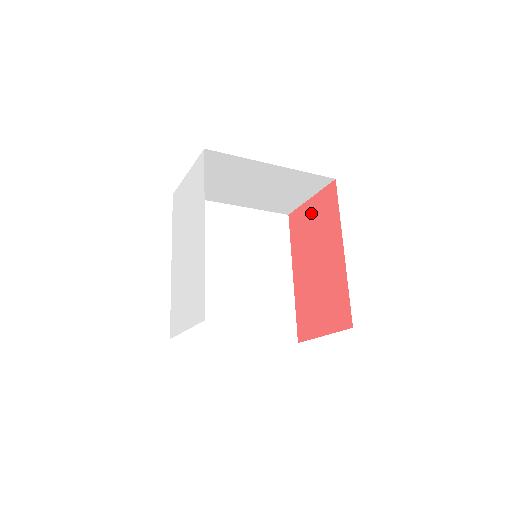
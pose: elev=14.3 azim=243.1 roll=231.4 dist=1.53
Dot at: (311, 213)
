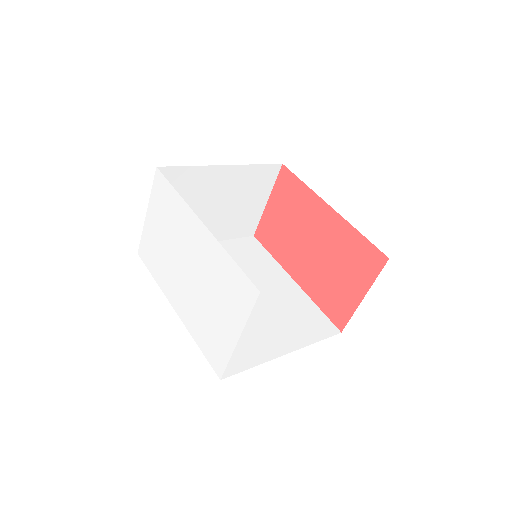
Dot at: (276, 211)
